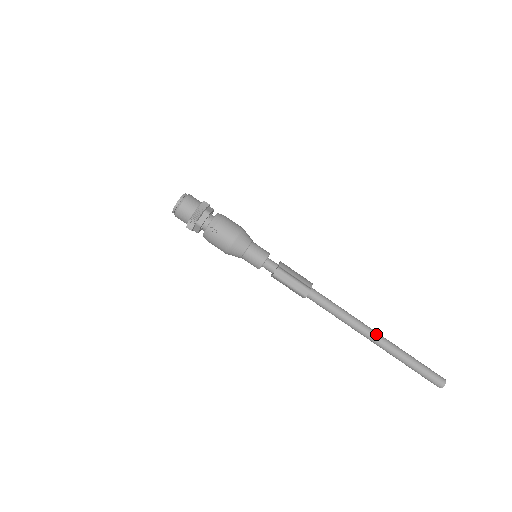
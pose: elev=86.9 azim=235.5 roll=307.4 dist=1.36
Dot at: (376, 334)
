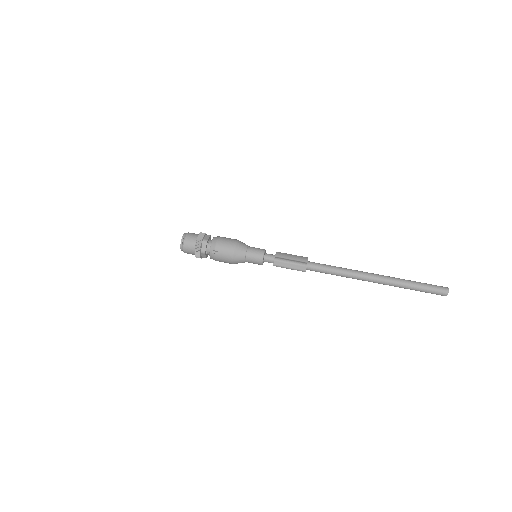
Dot at: (374, 276)
